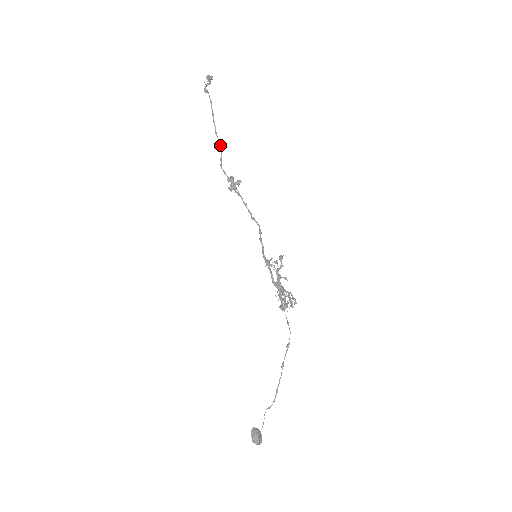
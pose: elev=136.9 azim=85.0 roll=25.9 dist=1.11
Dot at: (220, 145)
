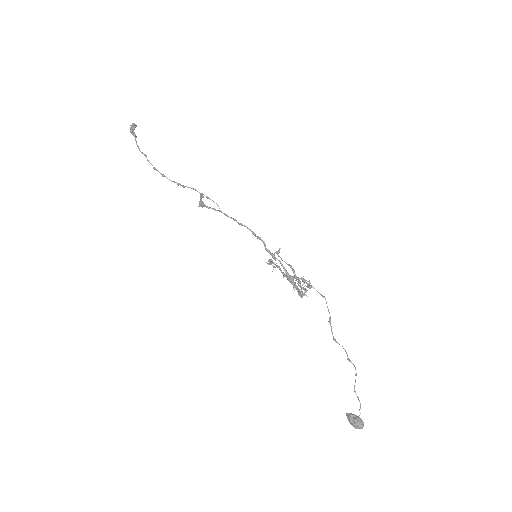
Dot at: (166, 177)
